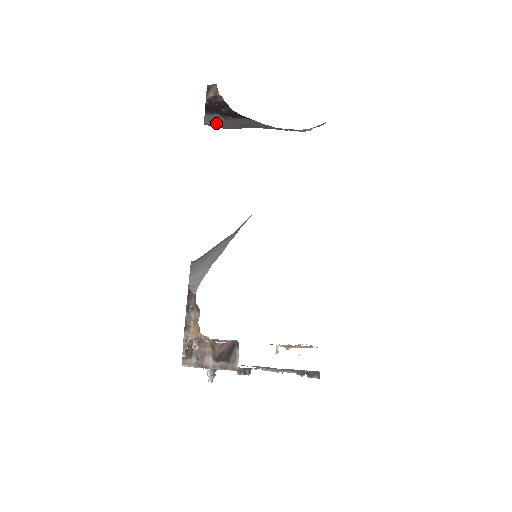
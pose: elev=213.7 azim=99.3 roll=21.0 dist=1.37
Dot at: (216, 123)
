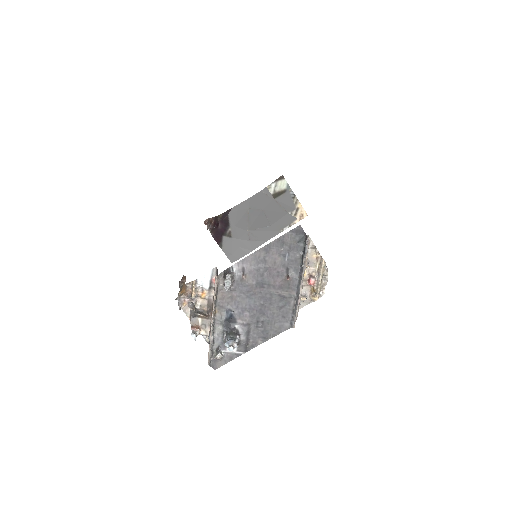
Dot at: (234, 252)
